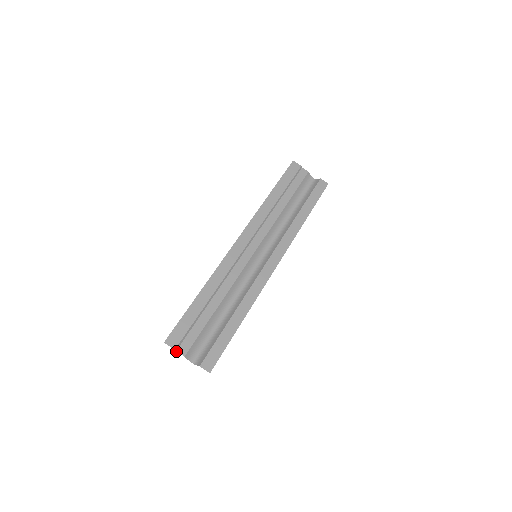
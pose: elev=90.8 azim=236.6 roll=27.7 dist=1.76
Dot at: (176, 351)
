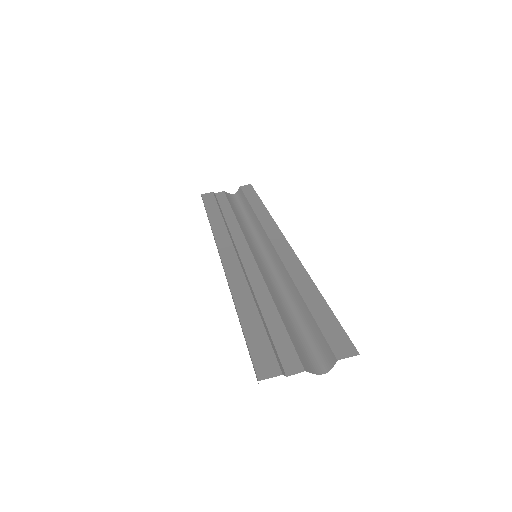
Dot at: occluded
